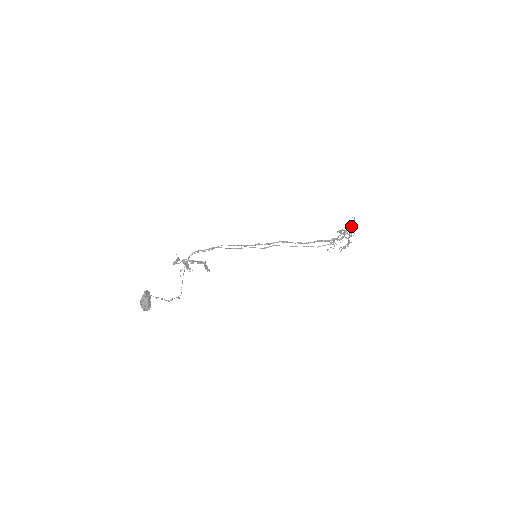
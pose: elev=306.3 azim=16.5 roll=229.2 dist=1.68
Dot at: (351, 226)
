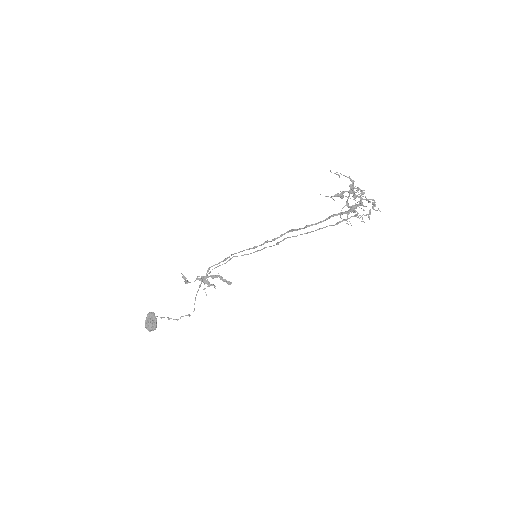
Dot at: (352, 183)
